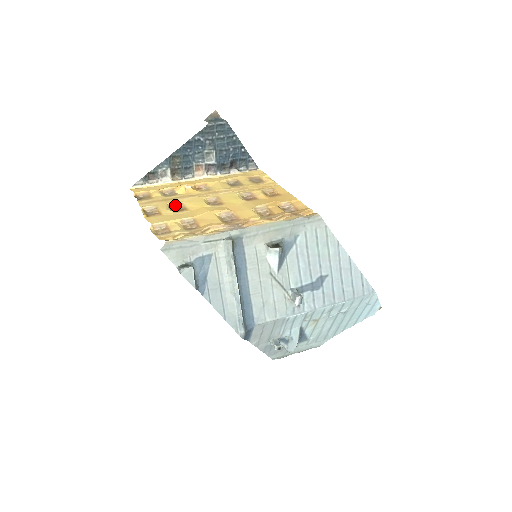
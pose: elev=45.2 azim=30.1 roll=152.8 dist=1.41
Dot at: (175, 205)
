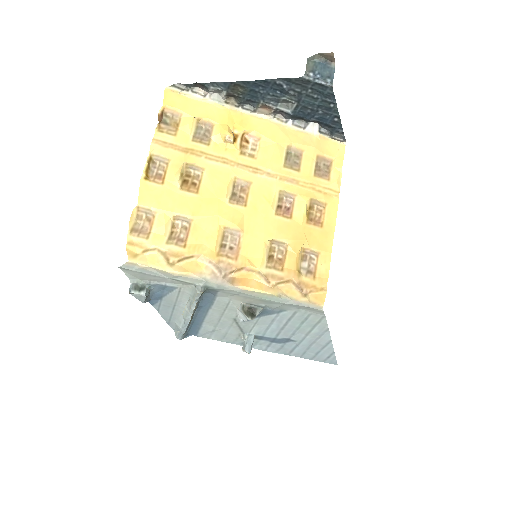
Dot at: (193, 168)
